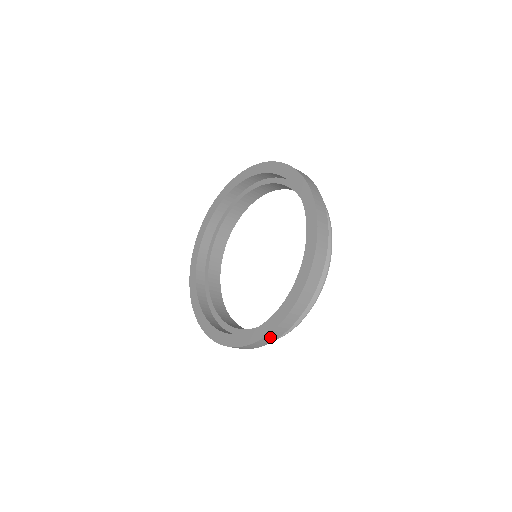
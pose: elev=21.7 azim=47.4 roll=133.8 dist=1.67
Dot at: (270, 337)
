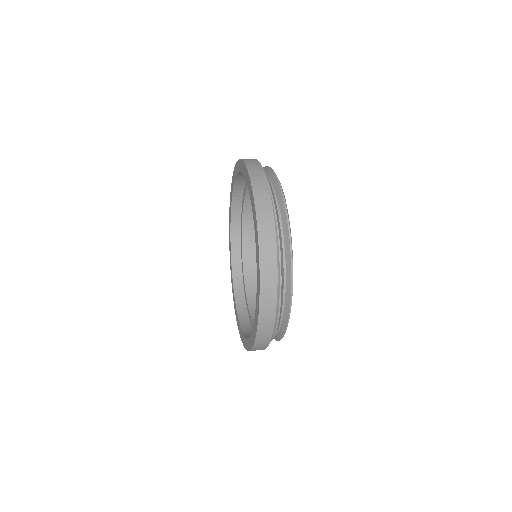
Dot at: (259, 345)
